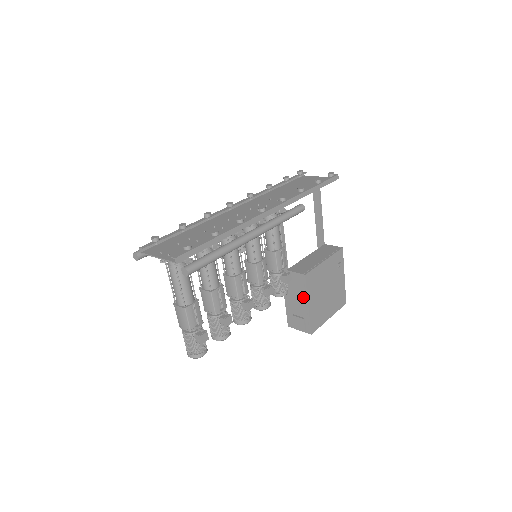
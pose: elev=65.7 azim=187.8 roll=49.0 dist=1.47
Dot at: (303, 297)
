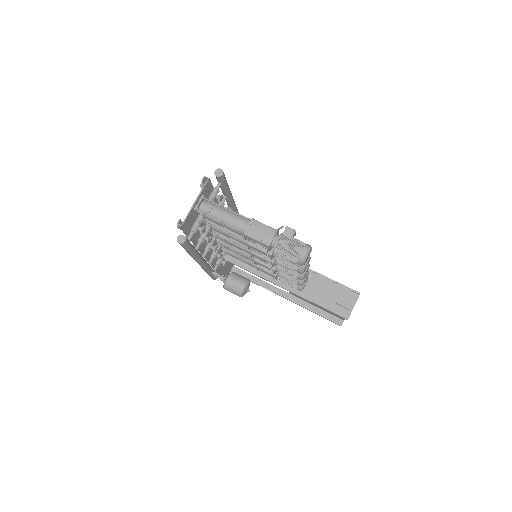
Dot at: (319, 279)
